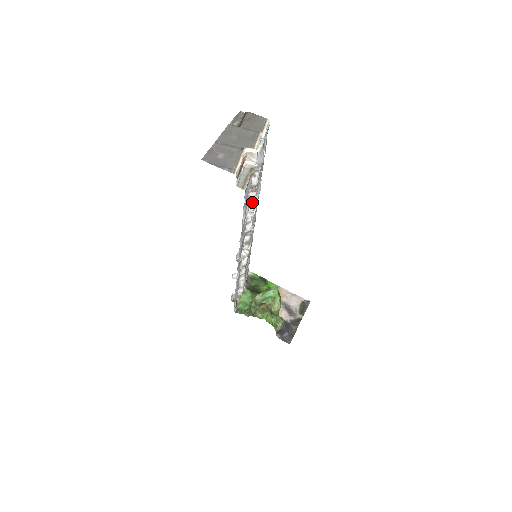
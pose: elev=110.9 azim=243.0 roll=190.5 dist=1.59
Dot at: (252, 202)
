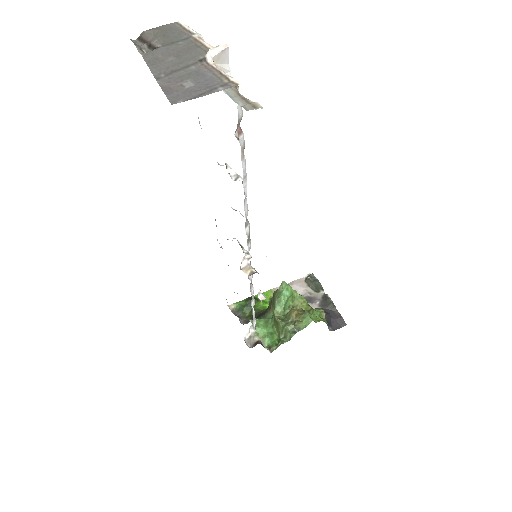
Dot at: (242, 156)
